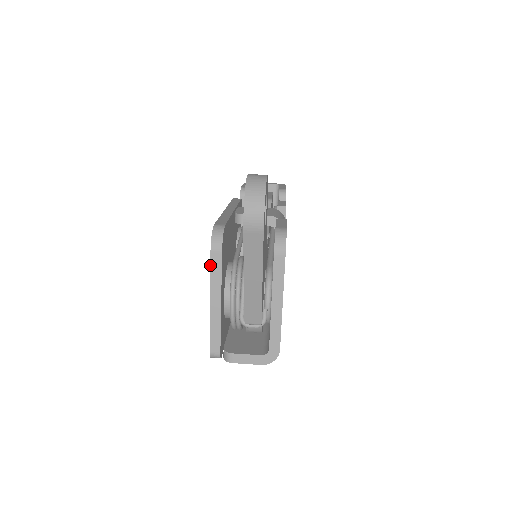
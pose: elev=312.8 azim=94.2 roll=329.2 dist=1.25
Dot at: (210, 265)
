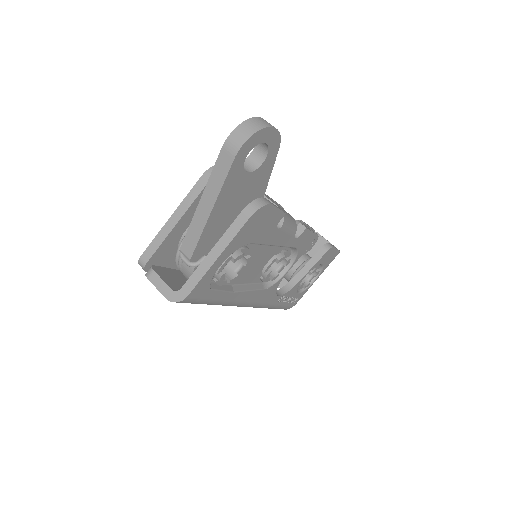
Dot at: (194, 185)
